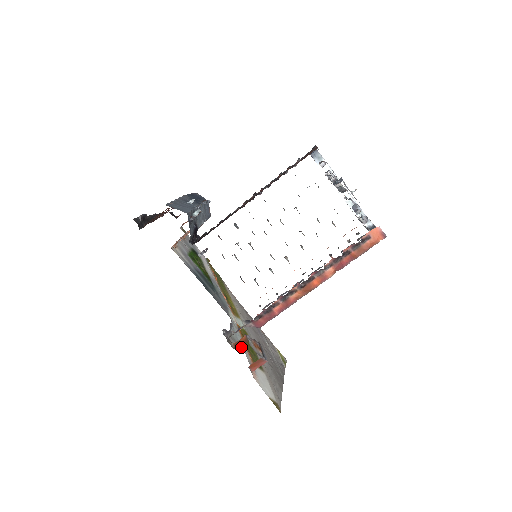
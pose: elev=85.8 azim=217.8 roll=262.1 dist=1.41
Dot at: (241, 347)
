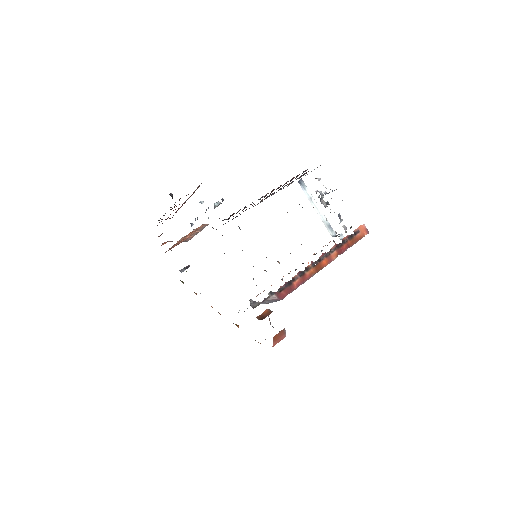
Dot at: occluded
